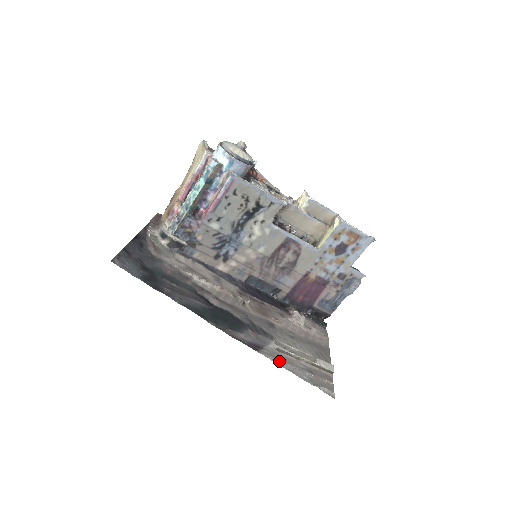
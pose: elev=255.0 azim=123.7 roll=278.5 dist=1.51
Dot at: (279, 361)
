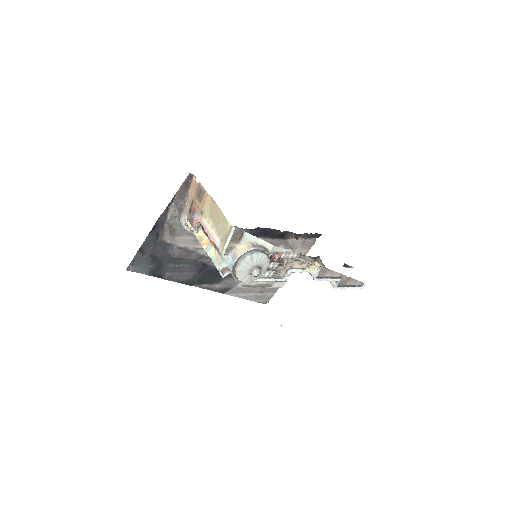
Dot at: (238, 294)
